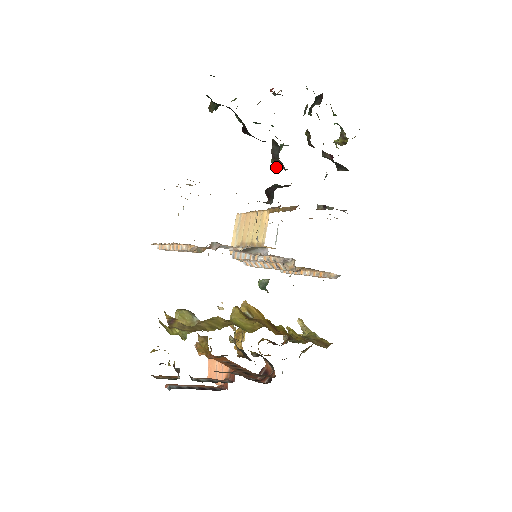
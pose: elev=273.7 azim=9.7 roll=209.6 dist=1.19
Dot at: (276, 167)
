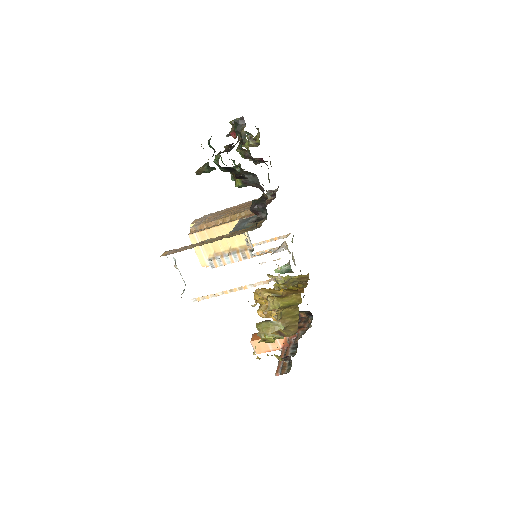
Dot at: (239, 187)
